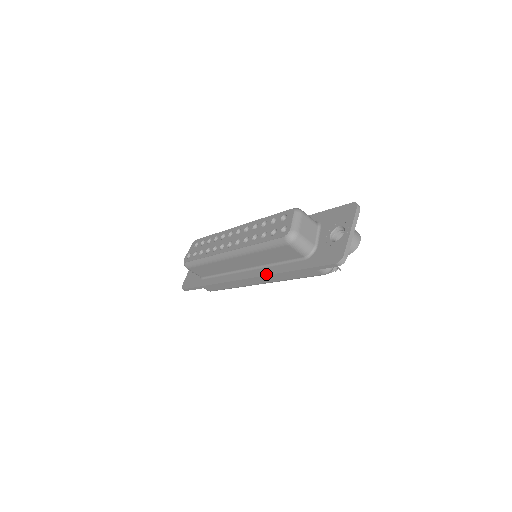
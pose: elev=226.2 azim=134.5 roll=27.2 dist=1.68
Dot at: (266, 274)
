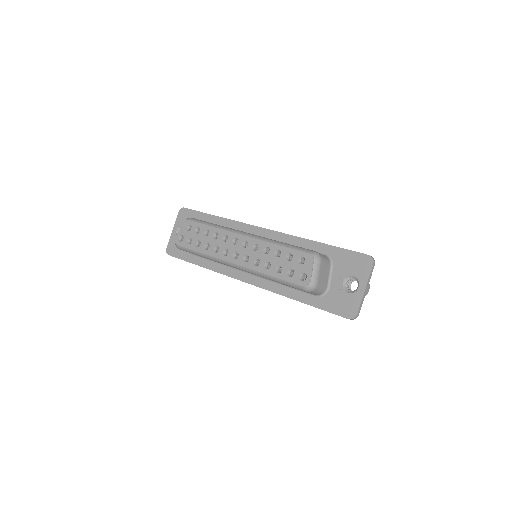
Dot at: (272, 291)
